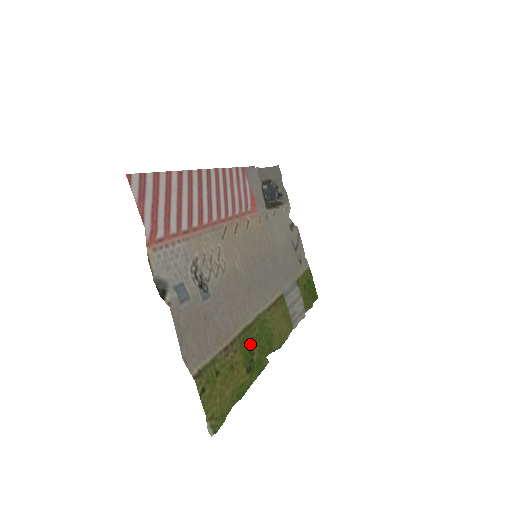
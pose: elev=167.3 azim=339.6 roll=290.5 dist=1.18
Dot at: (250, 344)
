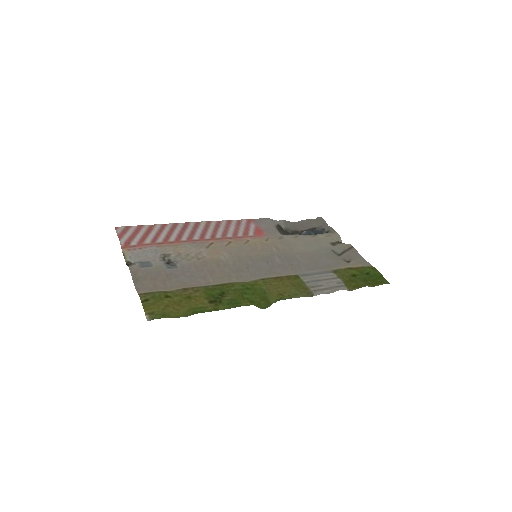
Dot at: (226, 293)
